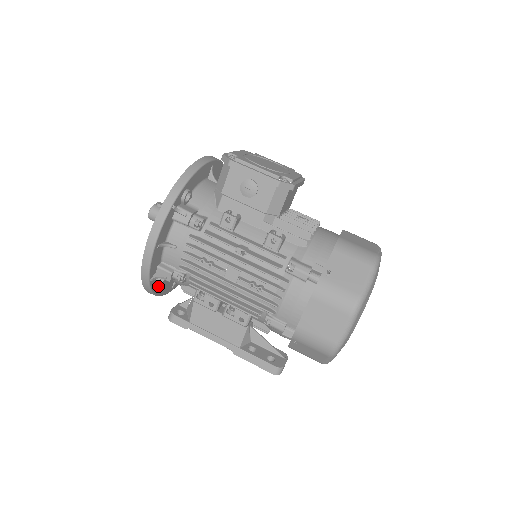
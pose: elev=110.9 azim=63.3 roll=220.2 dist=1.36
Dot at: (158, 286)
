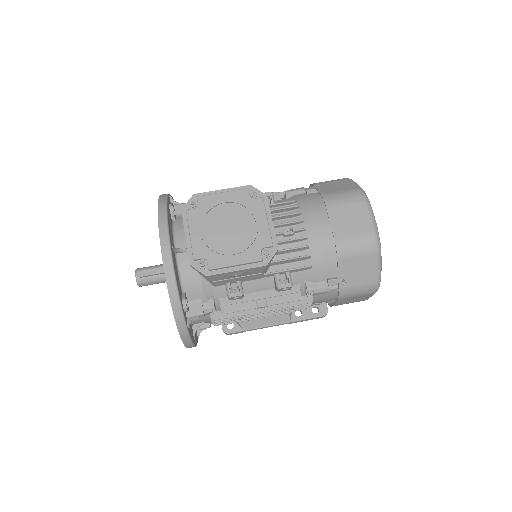
Dot at: occluded
